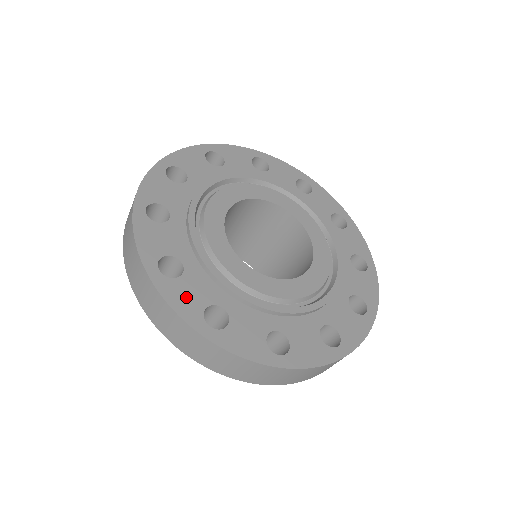
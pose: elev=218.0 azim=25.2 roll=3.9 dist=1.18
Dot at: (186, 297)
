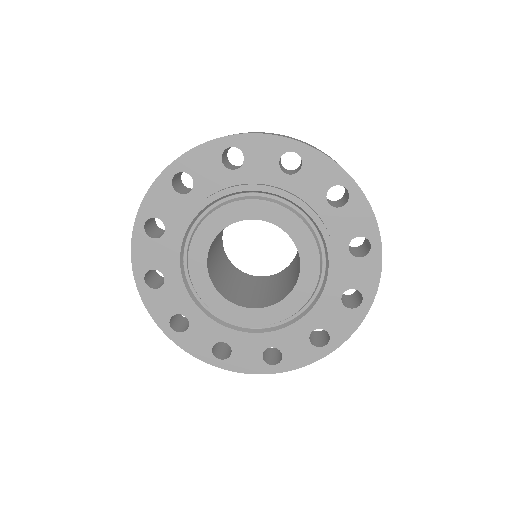
Dot at: (160, 305)
